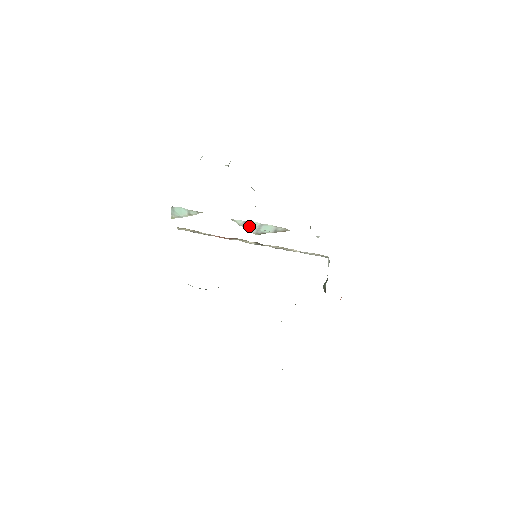
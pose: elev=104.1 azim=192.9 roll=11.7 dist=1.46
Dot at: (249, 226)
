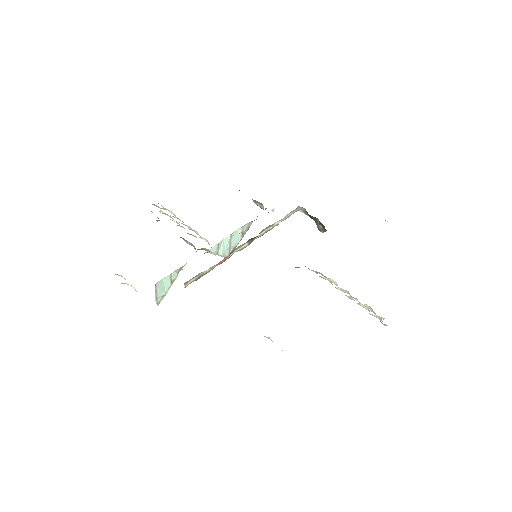
Dot at: (222, 249)
